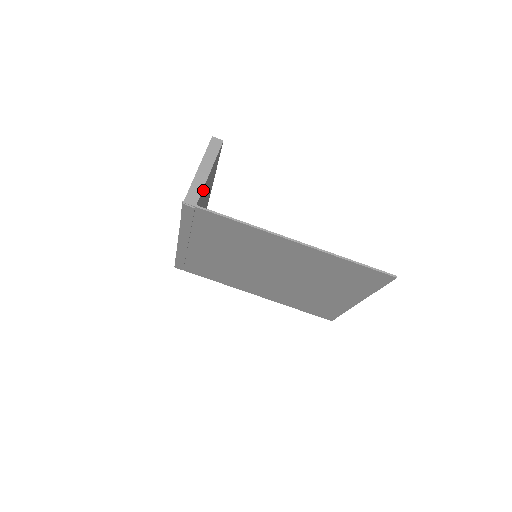
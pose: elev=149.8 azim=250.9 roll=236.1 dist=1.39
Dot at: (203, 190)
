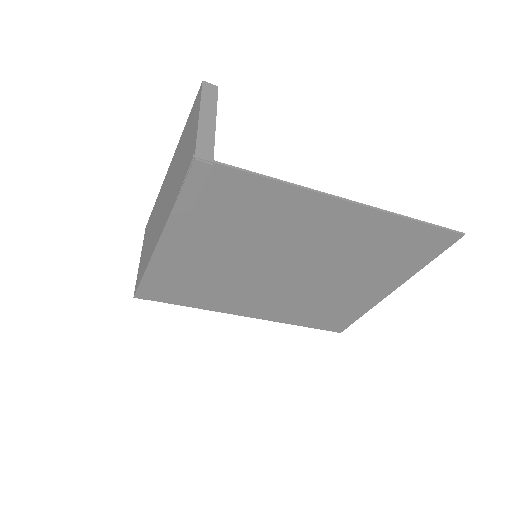
Dot at: occluded
